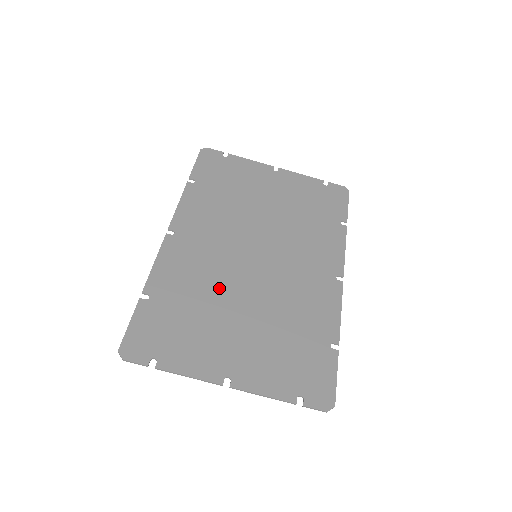
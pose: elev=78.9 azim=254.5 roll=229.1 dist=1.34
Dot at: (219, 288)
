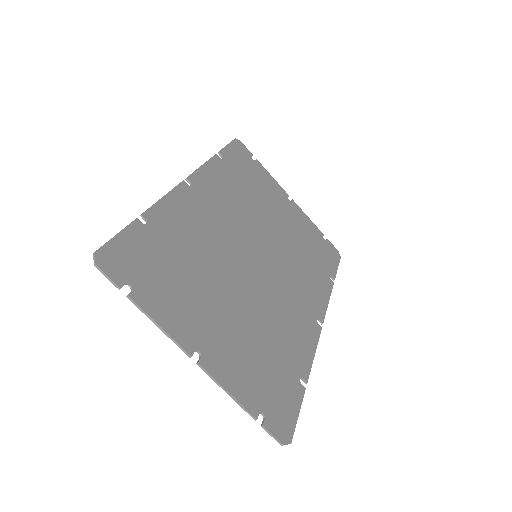
Dot at: (216, 261)
